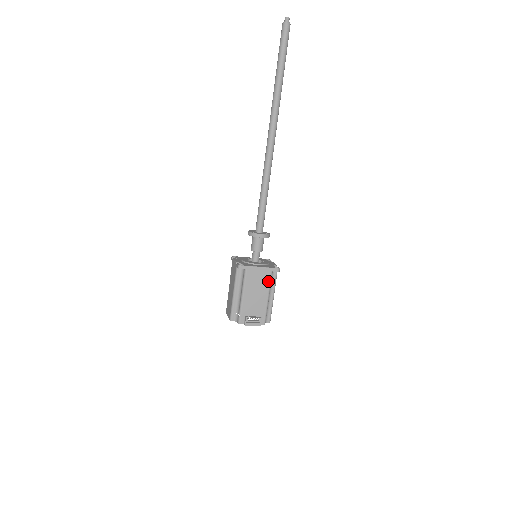
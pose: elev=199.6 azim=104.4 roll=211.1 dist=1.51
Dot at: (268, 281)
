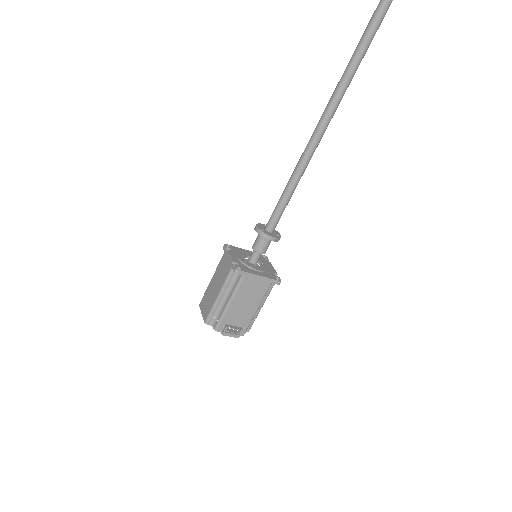
Dot at: (264, 292)
